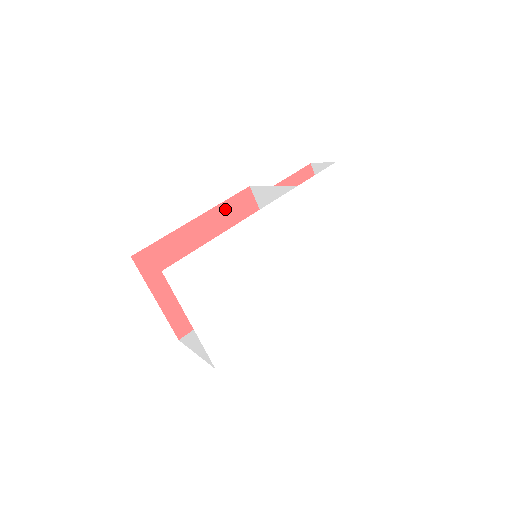
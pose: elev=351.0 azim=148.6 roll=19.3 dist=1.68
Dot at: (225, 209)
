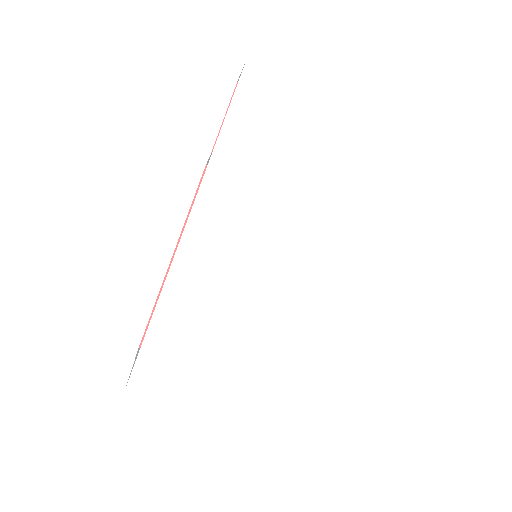
Dot at: occluded
